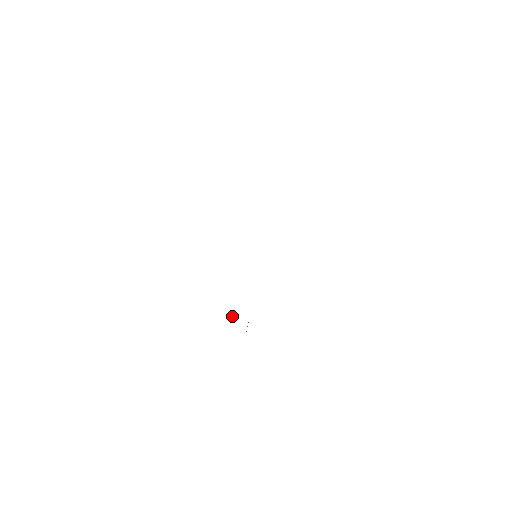
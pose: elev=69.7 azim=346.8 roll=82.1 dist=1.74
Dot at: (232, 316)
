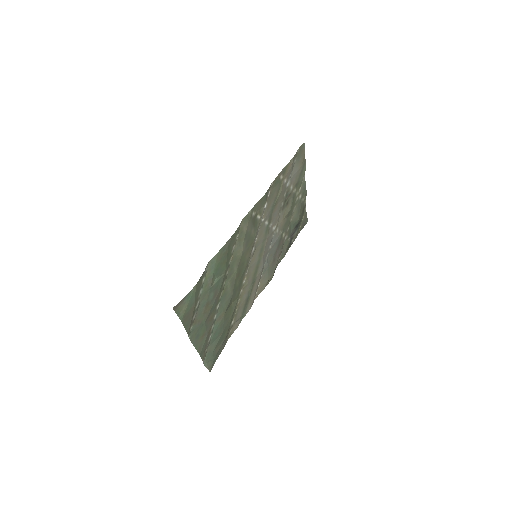
Dot at: (213, 361)
